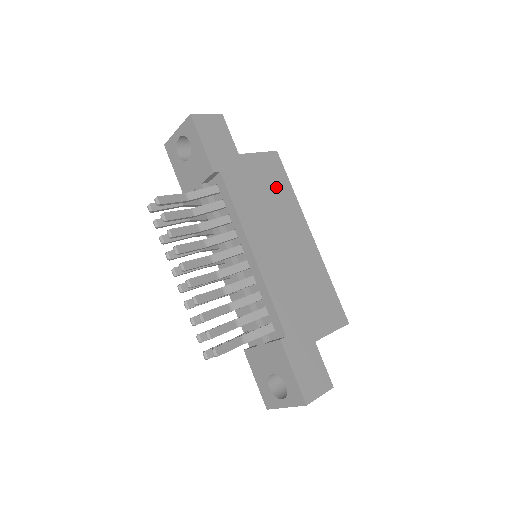
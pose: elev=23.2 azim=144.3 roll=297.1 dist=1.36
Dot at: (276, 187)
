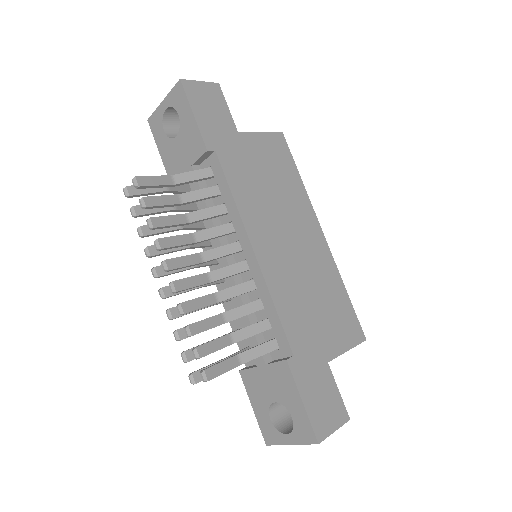
Dot at: (281, 174)
